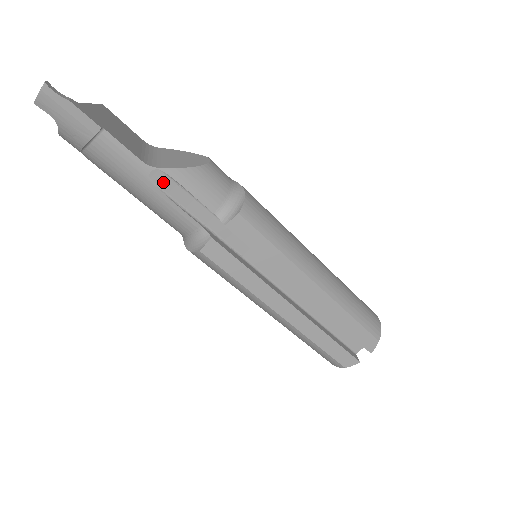
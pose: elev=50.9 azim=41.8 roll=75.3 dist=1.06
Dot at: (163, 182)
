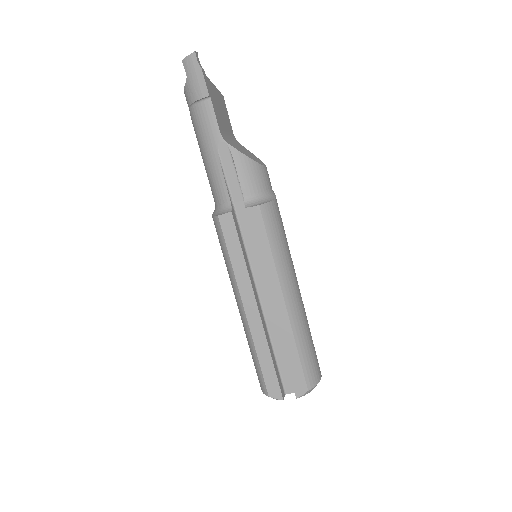
Dot at: (224, 154)
